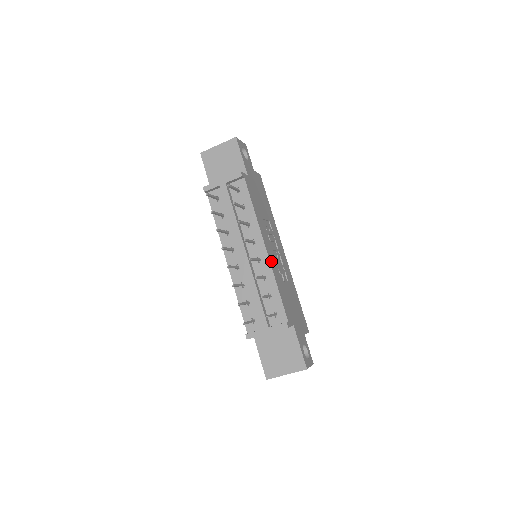
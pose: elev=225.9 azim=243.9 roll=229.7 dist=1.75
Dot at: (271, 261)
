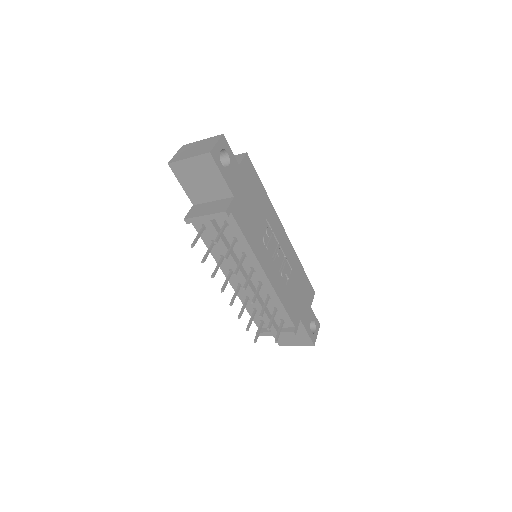
Dot at: (273, 282)
